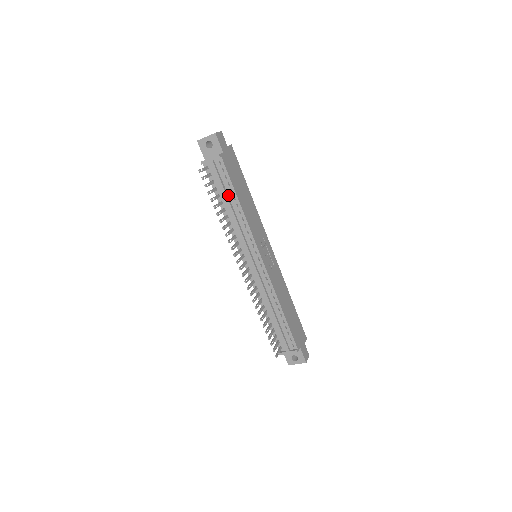
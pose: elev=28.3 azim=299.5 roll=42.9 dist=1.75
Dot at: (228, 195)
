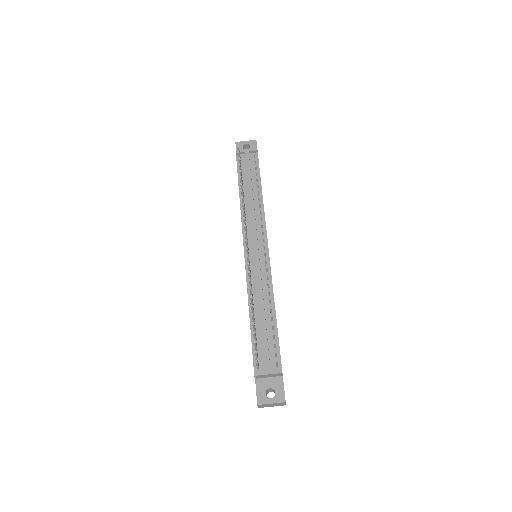
Dot at: (252, 183)
